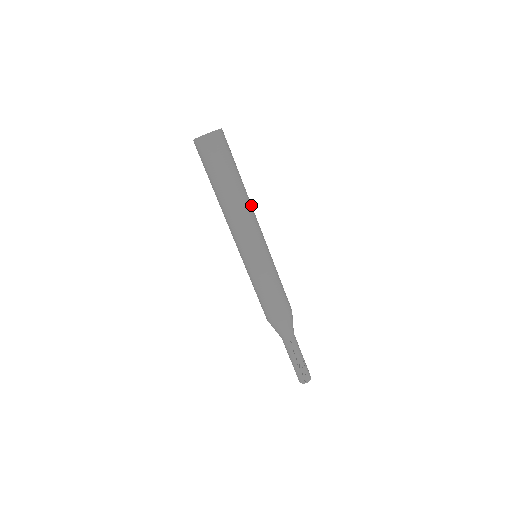
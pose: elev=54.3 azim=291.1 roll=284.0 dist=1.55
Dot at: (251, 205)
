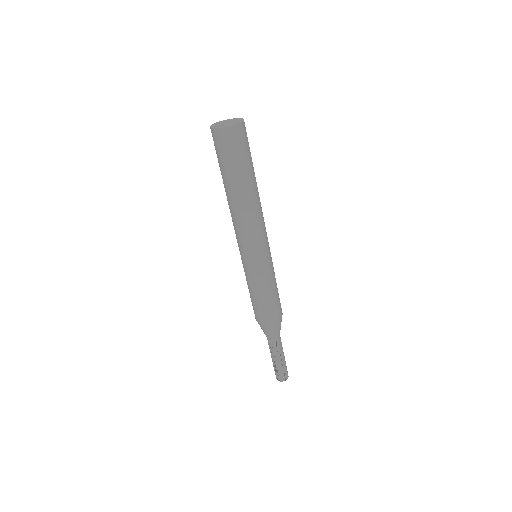
Dot at: occluded
